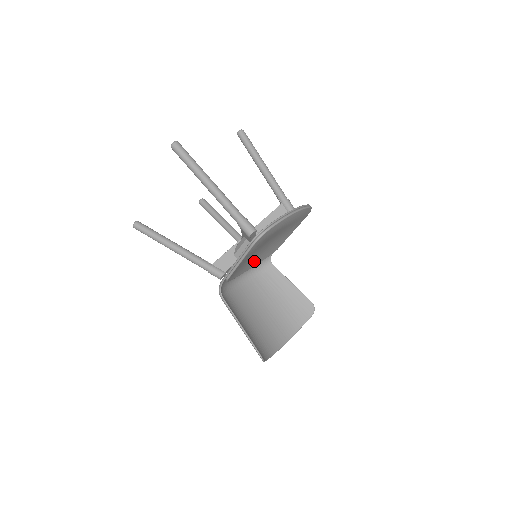
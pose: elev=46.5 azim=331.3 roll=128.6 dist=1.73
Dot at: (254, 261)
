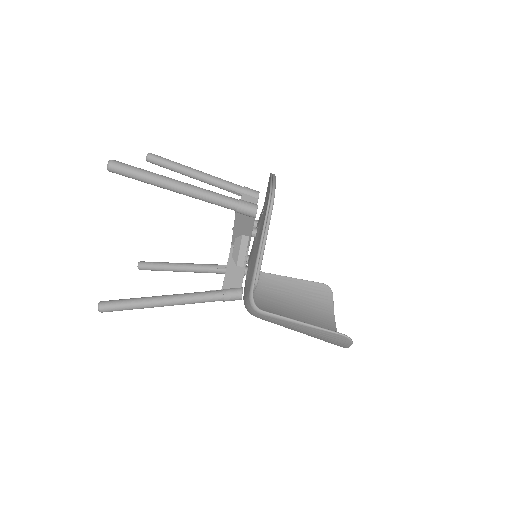
Dot at: occluded
